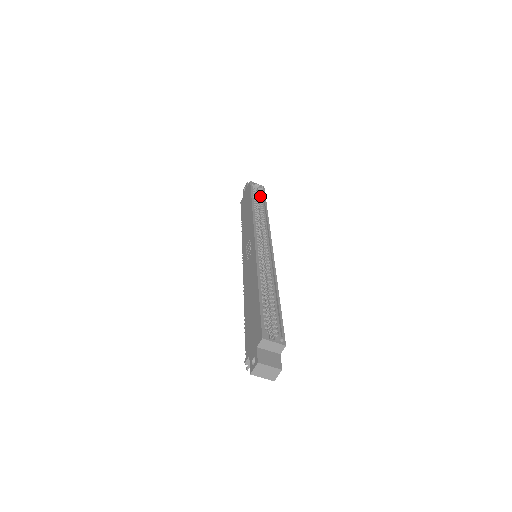
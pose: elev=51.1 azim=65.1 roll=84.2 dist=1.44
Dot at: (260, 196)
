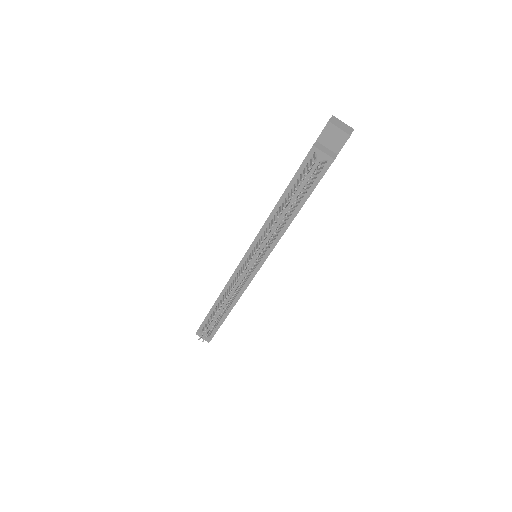
Dot at: occluded
